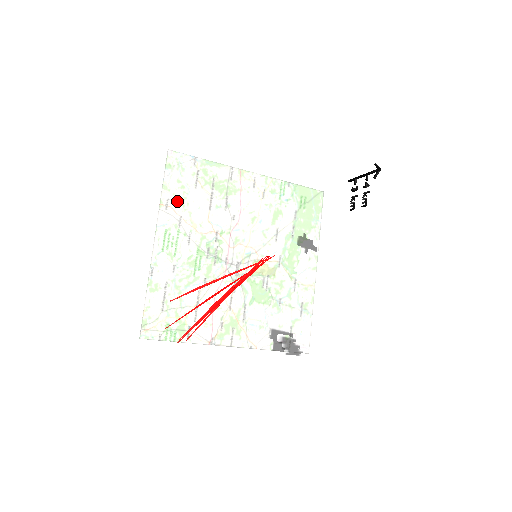
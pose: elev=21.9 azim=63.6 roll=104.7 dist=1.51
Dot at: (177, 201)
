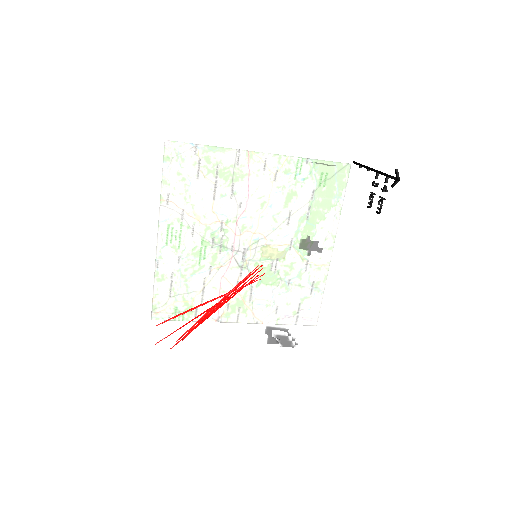
Dot at: (166, 219)
